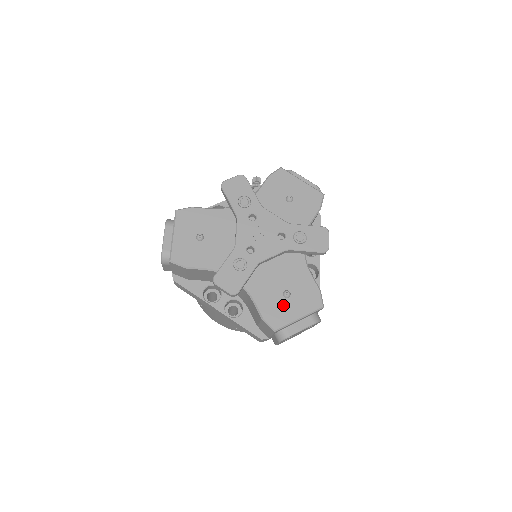
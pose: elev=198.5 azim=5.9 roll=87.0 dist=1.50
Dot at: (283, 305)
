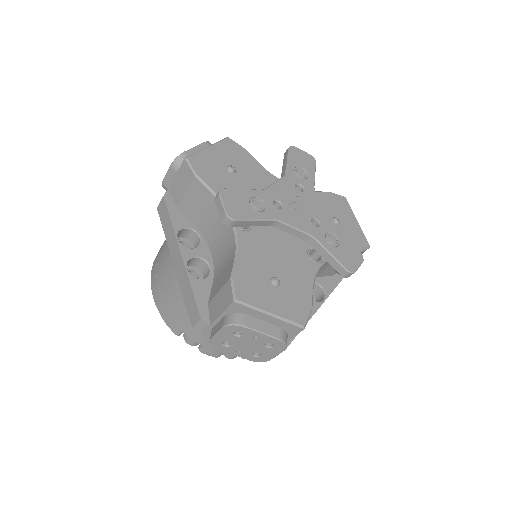
Dot at: (264, 287)
